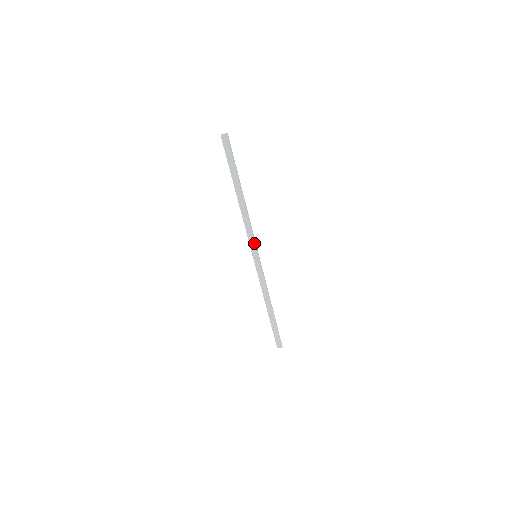
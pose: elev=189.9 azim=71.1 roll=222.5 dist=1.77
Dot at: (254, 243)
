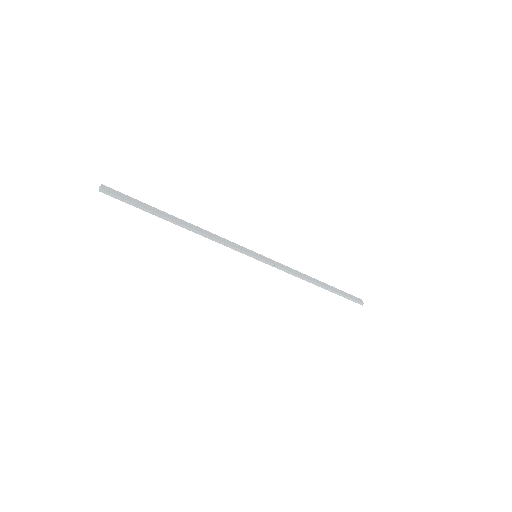
Dot at: (240, 251)
